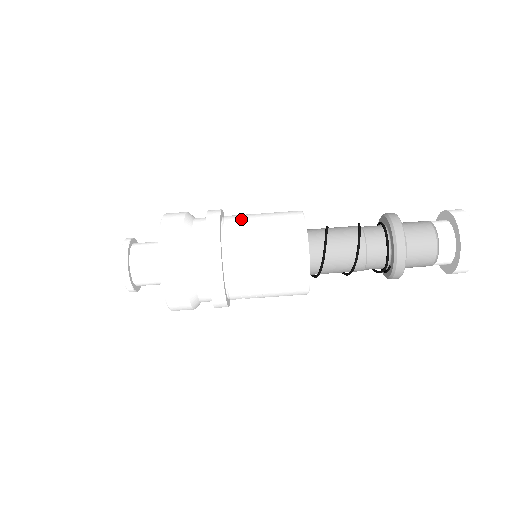
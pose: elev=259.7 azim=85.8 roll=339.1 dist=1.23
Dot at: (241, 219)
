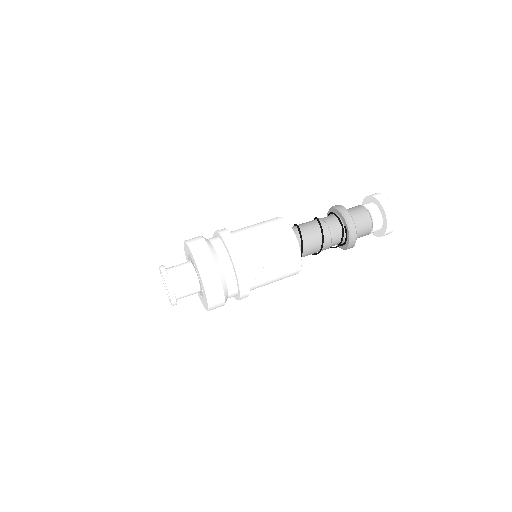
Dot at: occluded
